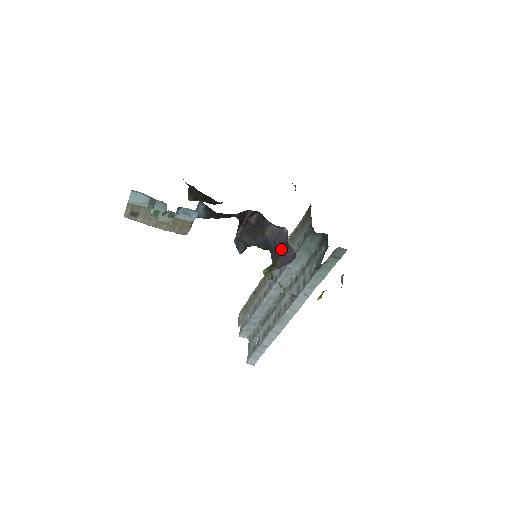
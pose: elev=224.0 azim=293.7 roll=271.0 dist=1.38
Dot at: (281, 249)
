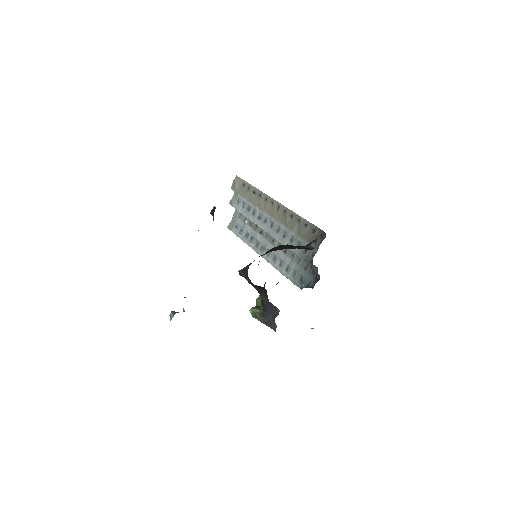
Dot at: (269, 314)
